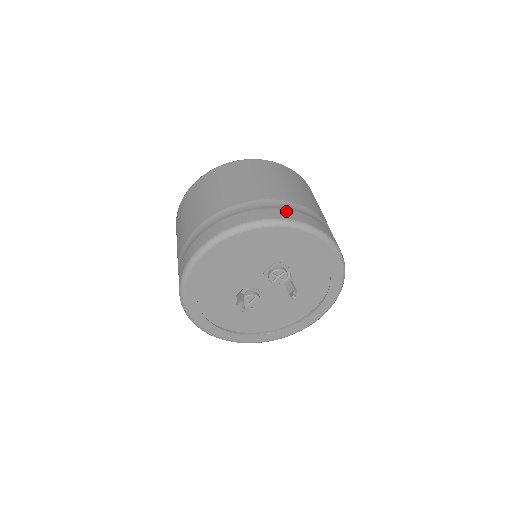
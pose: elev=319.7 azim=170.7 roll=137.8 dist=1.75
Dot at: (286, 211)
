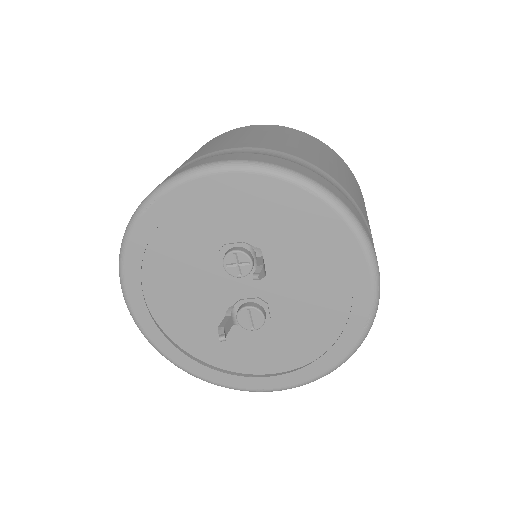
Dot at: occluded
